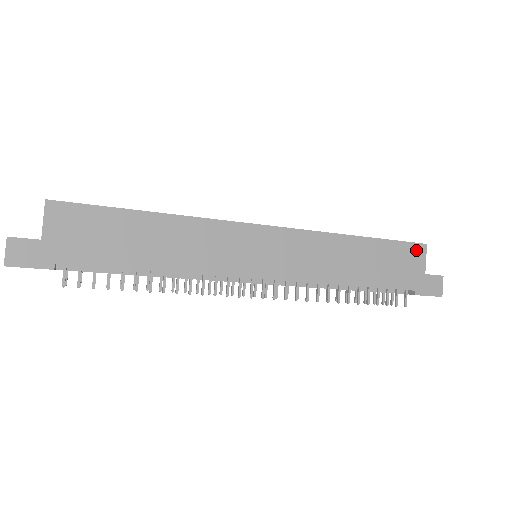
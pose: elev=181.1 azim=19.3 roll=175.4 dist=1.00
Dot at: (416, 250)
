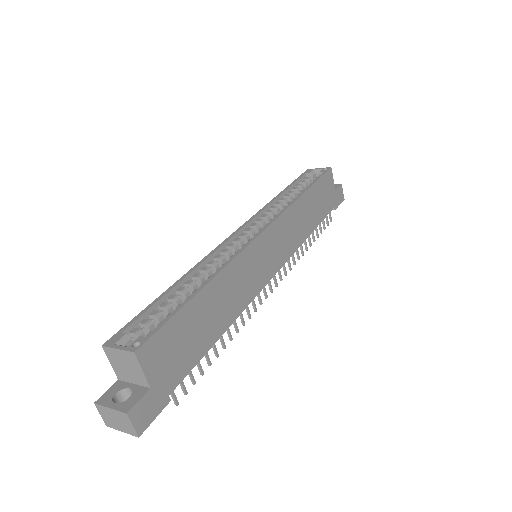
Dot at: (328, 177)
